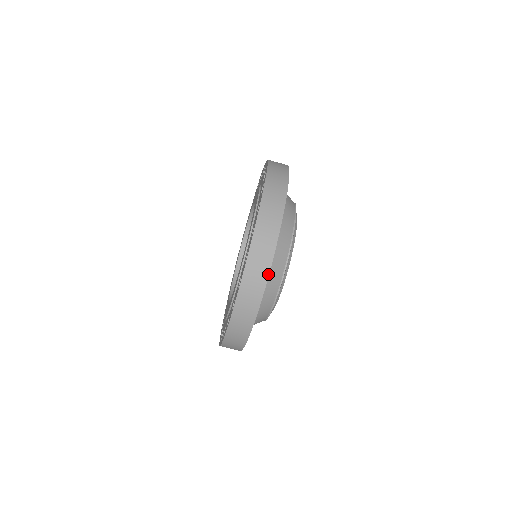
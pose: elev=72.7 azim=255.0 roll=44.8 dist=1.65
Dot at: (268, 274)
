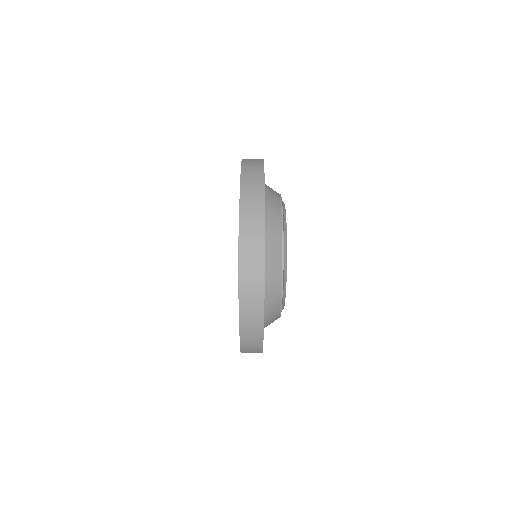
Dot at: (262, 352)
